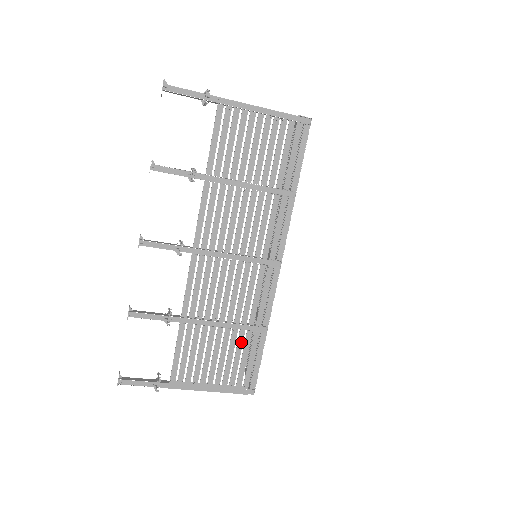
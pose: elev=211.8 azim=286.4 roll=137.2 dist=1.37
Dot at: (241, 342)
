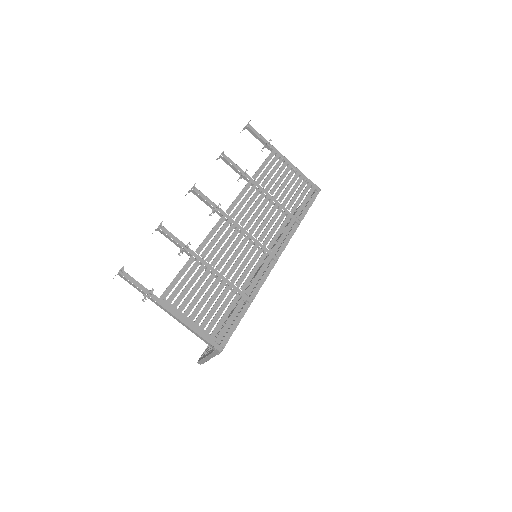
Dot at: (229, 299)
